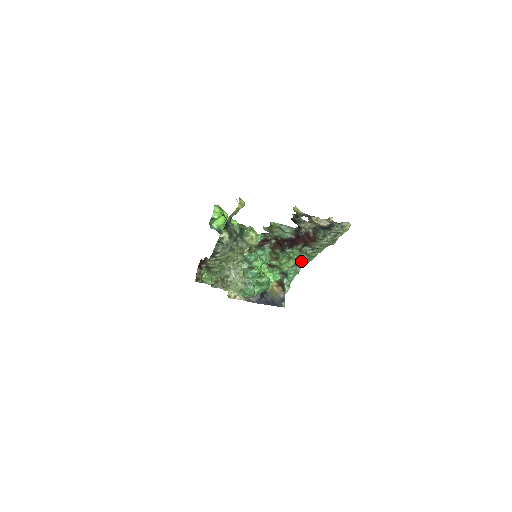
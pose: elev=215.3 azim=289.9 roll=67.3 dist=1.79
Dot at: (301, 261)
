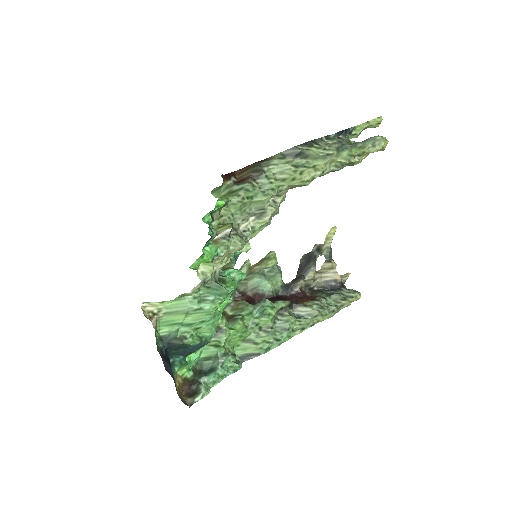
Dot at: (243, 358)
